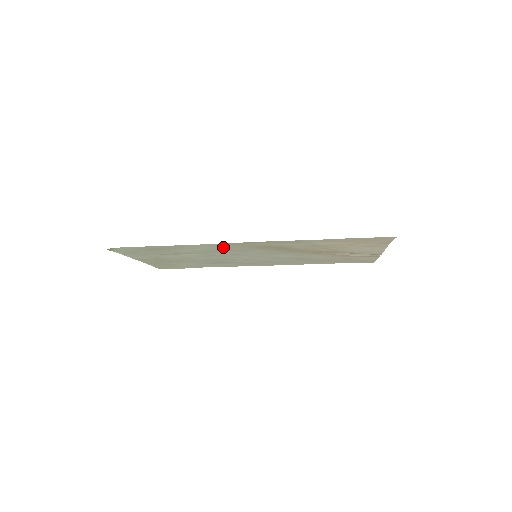
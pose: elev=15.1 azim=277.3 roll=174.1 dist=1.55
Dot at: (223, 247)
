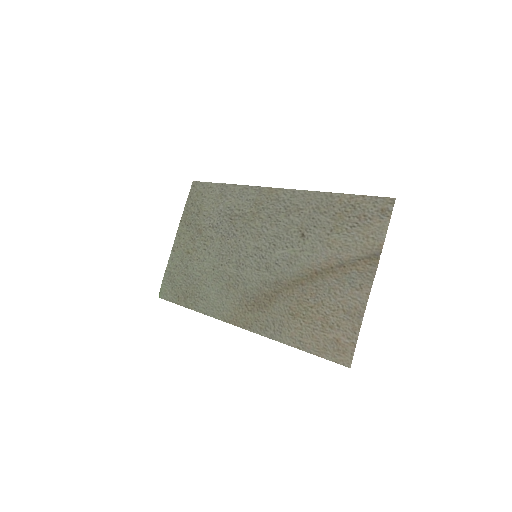
Dot at: (224, 301)
